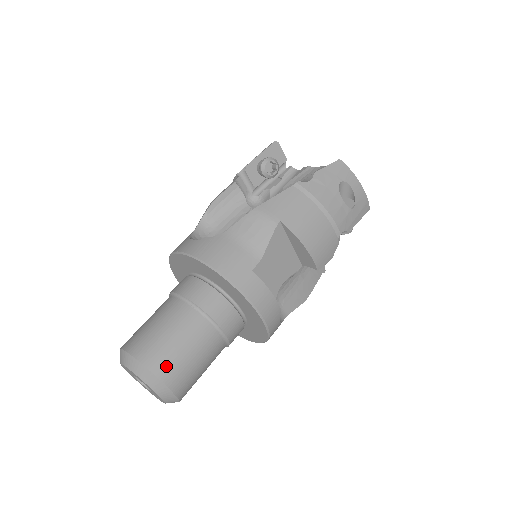
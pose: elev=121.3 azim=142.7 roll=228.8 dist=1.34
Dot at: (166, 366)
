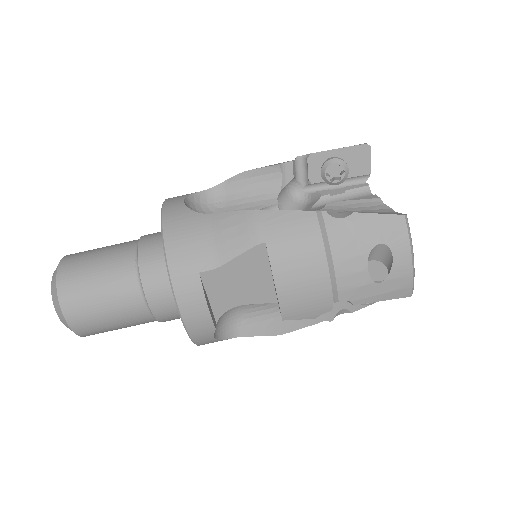
Dot at: (74, 301)
